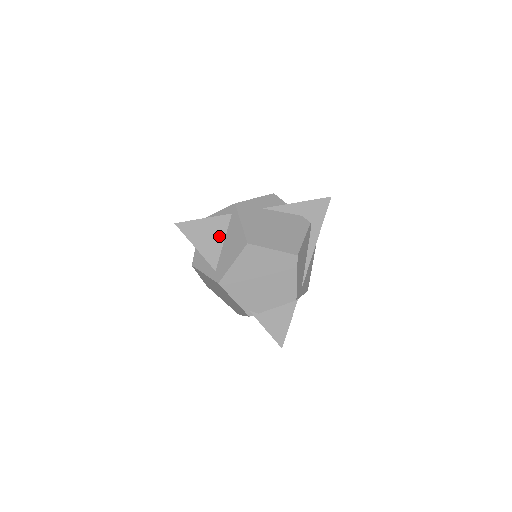
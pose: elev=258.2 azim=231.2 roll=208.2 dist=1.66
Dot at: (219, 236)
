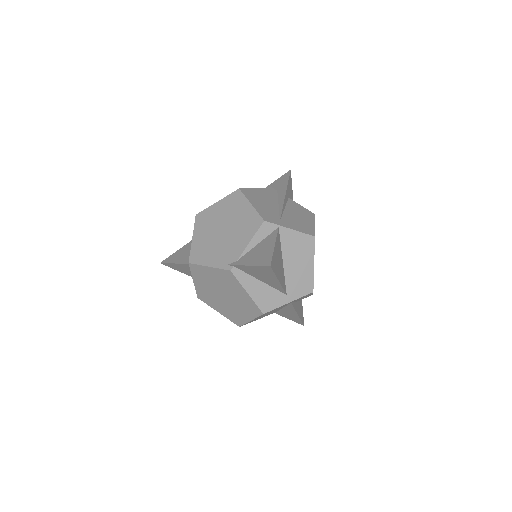
Dot at: occluded
